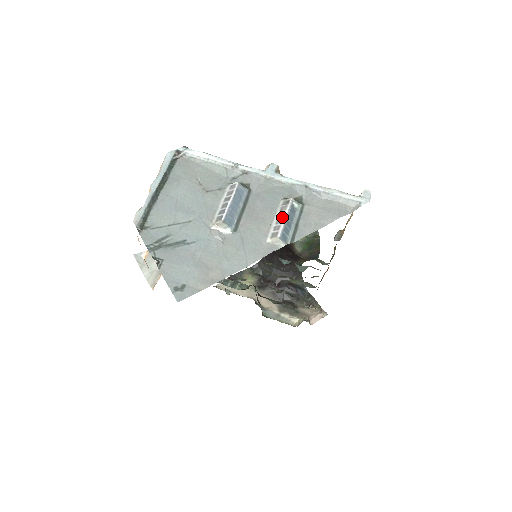
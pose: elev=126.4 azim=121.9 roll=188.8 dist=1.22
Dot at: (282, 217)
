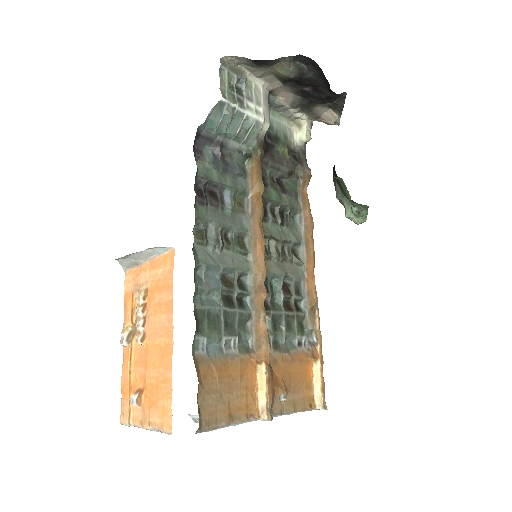
Dot at: occluded
